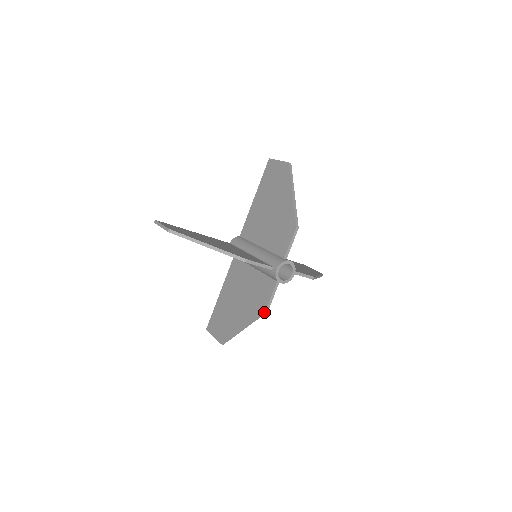
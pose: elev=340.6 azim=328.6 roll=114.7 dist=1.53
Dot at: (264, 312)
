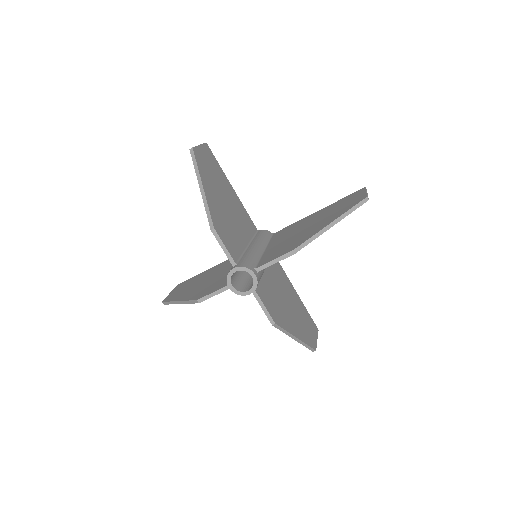
Dot at: (196, 300)
